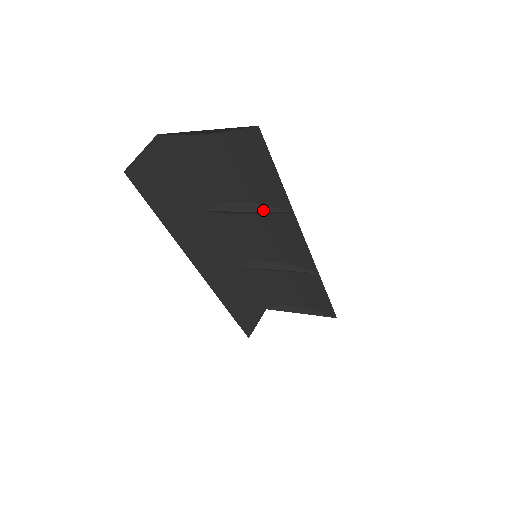
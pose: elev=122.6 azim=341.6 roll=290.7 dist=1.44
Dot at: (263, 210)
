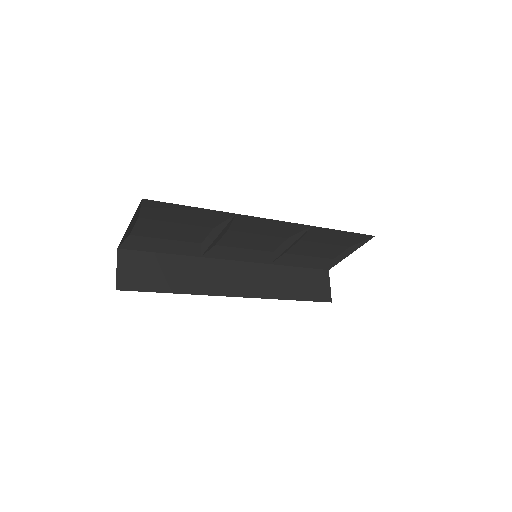
Dot at: (222, 228)
